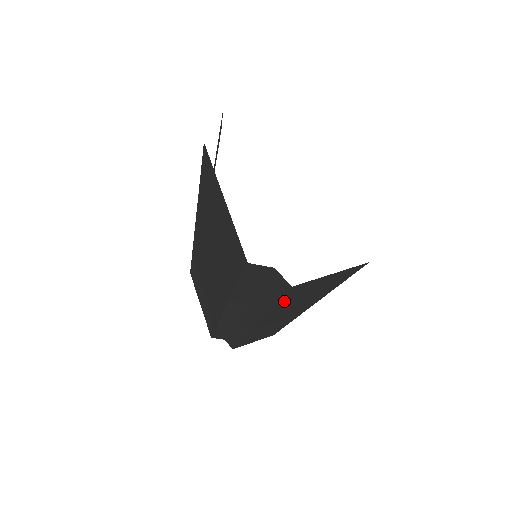
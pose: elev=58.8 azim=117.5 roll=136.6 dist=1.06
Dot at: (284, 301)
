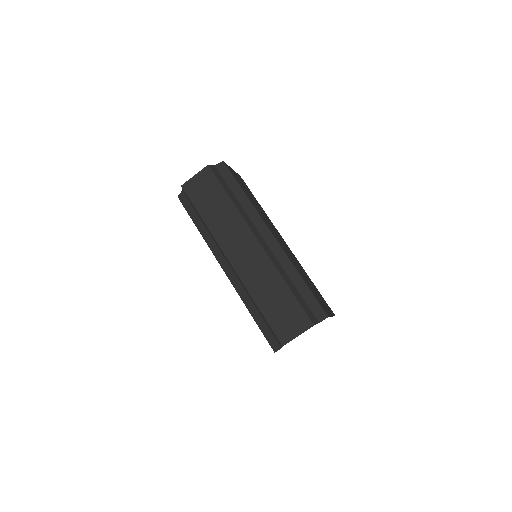
Dot at: occluded
